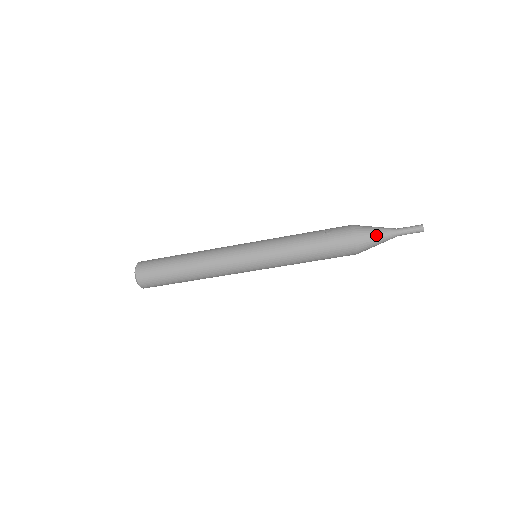
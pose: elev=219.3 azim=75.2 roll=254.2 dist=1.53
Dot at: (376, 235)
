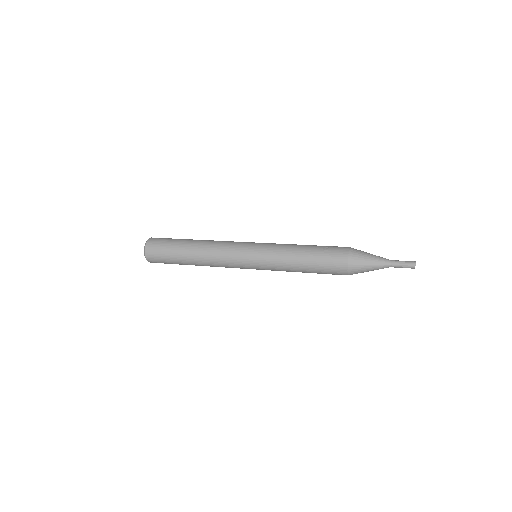
Dot at: (369, 262)
